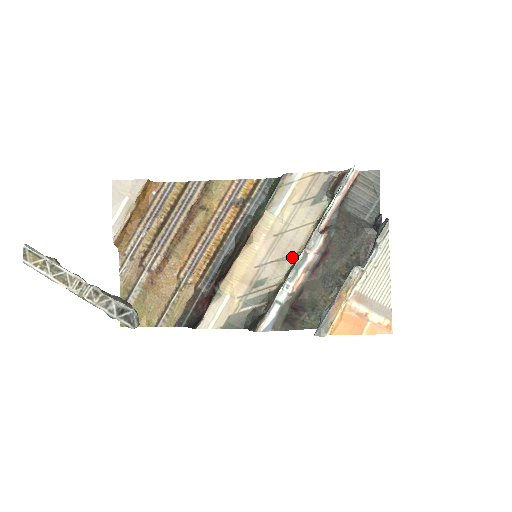
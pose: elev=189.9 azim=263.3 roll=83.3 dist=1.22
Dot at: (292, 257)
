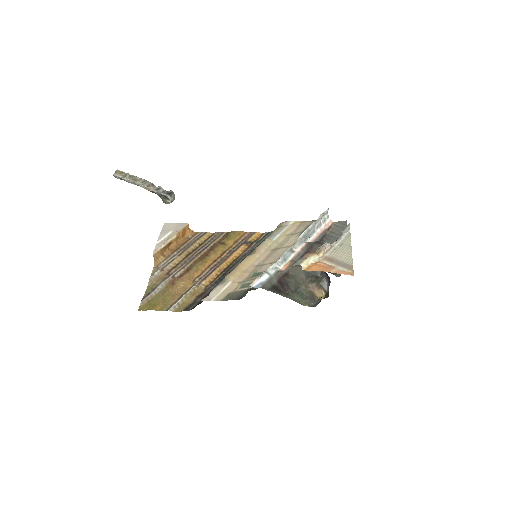
Dot at: occluded
